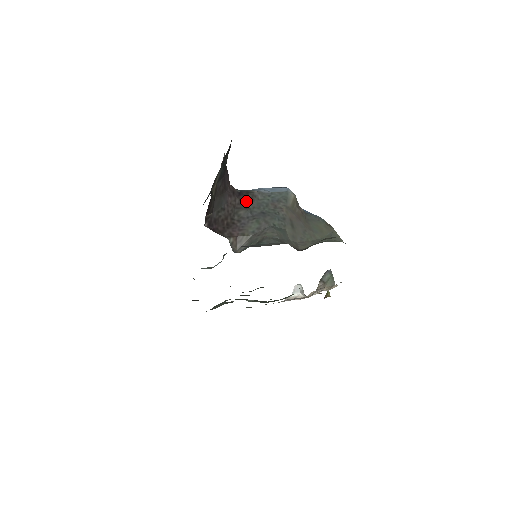
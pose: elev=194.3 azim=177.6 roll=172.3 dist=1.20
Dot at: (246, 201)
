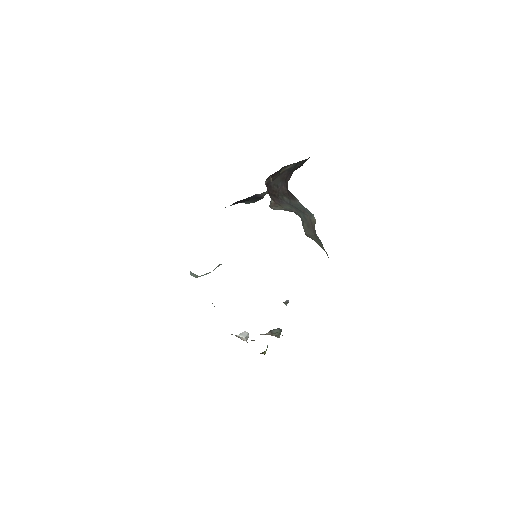
Dot at: (290, 196)
